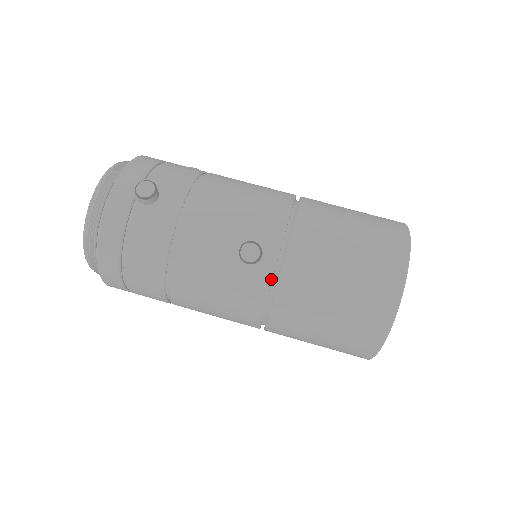
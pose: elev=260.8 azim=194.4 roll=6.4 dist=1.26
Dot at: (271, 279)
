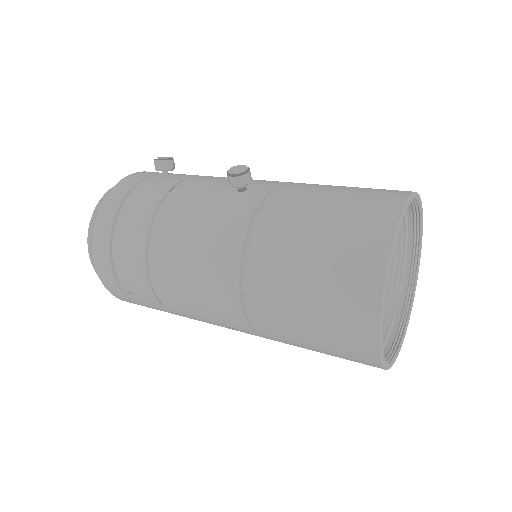
Dot at: (256, 205)
